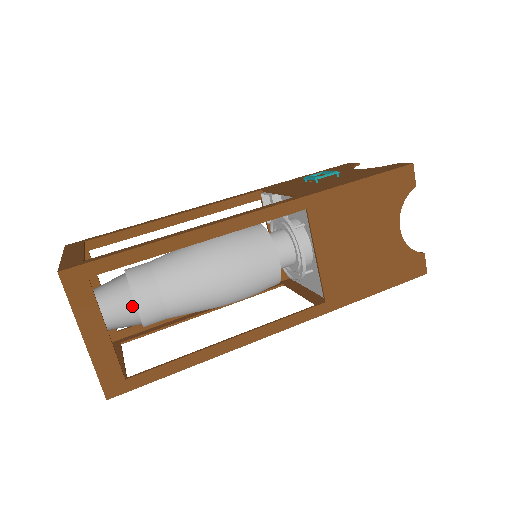
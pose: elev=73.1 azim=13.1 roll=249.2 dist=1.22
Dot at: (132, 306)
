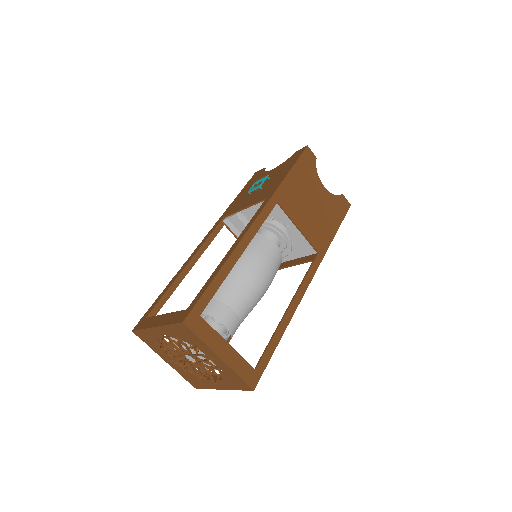
Dot at: occluded
